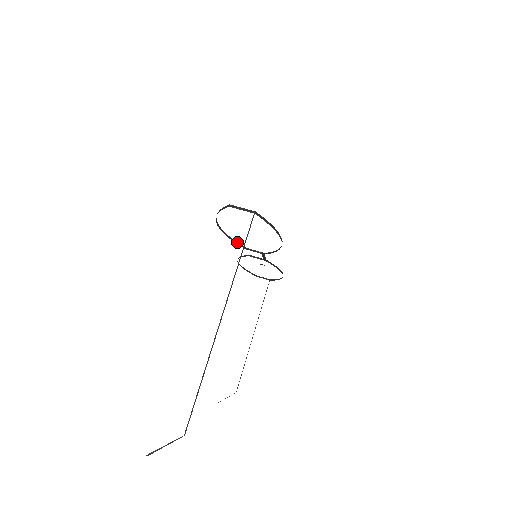
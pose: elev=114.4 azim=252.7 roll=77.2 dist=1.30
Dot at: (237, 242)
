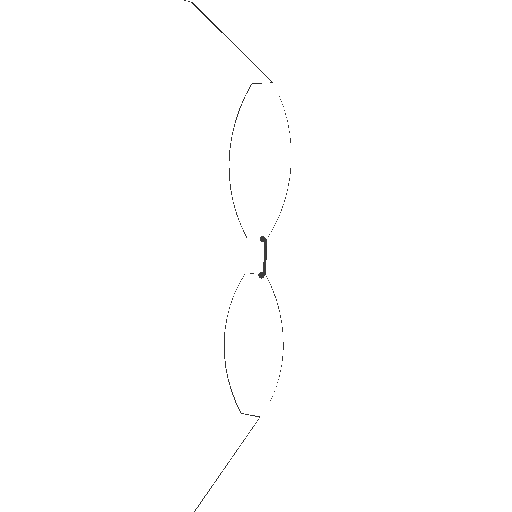
Dot at: (239, 221)
